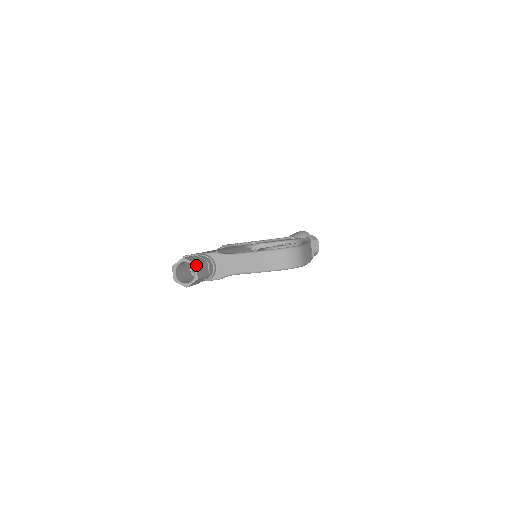
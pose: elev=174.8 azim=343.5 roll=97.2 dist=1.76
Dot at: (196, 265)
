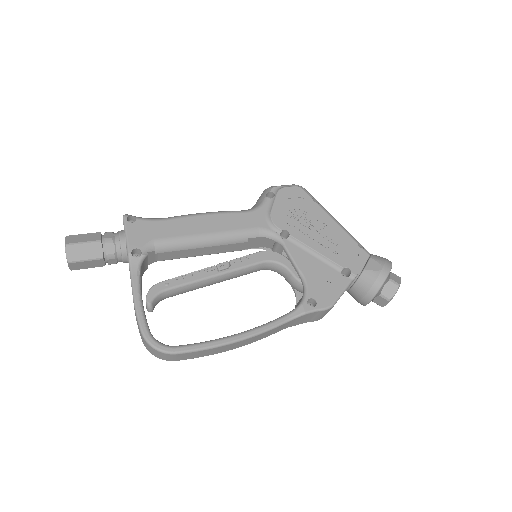
Dot at: (68, 263)
